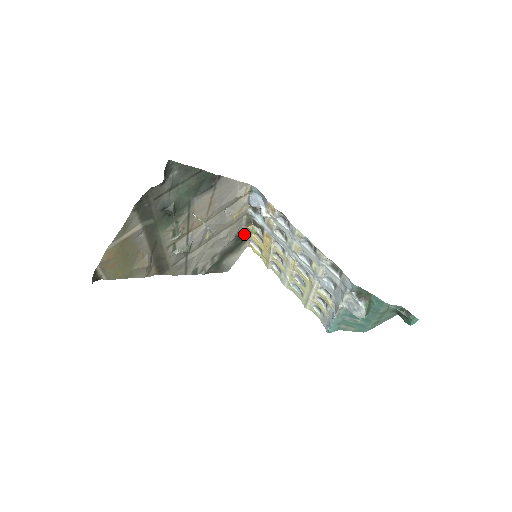
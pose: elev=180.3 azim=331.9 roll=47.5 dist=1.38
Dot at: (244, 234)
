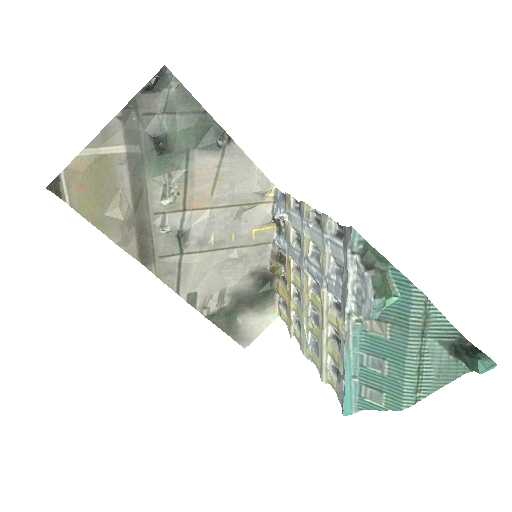
Dot at: (270, 282)
